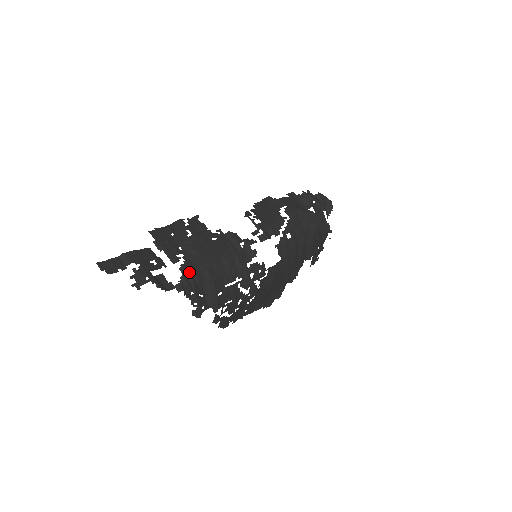
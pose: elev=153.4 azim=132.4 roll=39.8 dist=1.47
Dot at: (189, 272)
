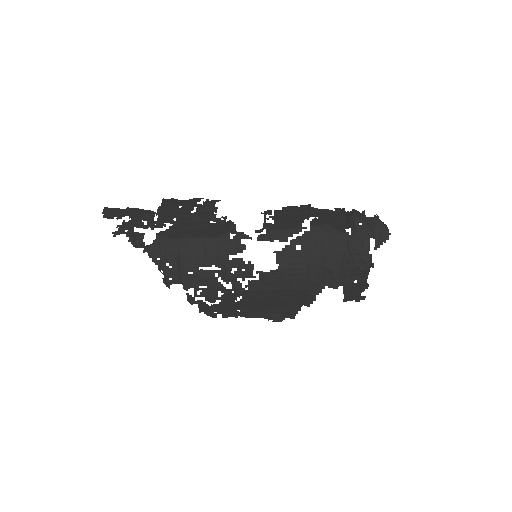
Dot at: (163, 239)
